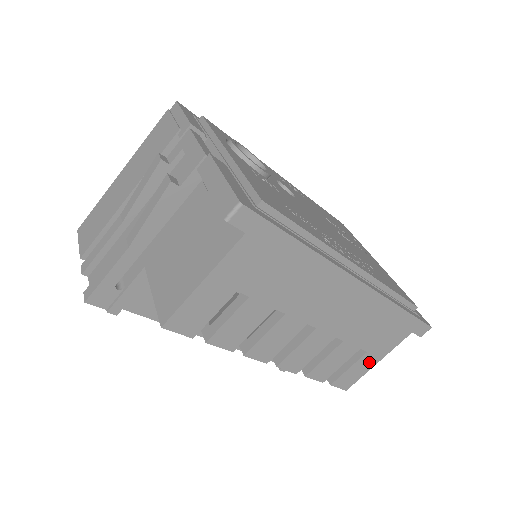
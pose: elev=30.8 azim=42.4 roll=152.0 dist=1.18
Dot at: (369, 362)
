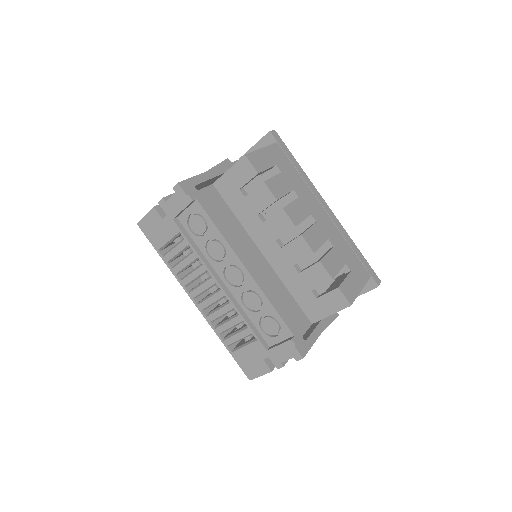
Dot at: (356, 284)
